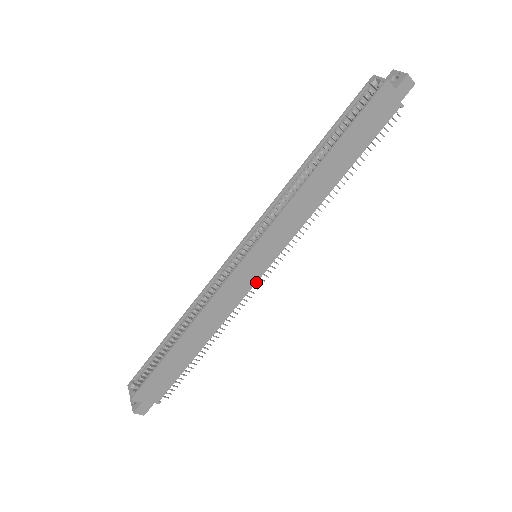
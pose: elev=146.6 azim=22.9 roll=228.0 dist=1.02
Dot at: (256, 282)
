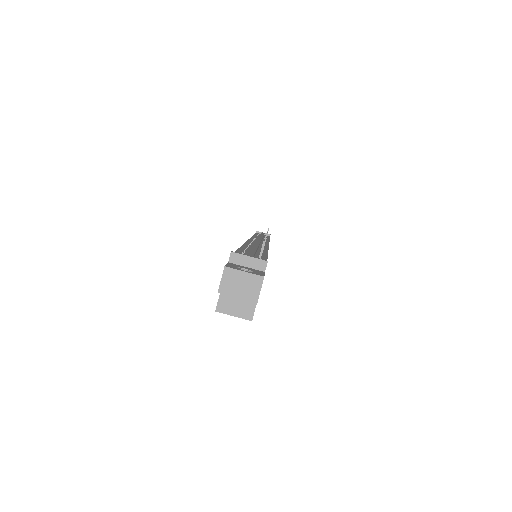
Dot at: occluded
